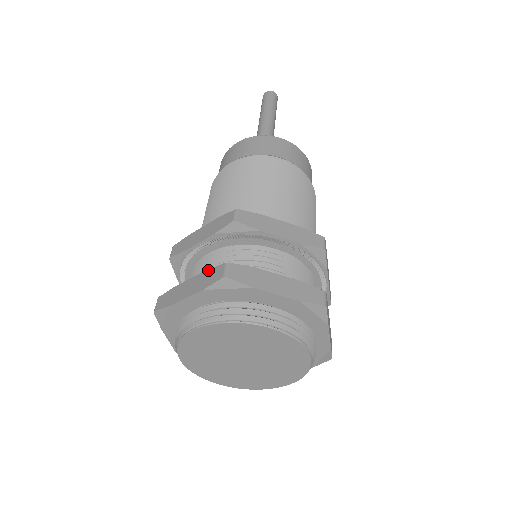
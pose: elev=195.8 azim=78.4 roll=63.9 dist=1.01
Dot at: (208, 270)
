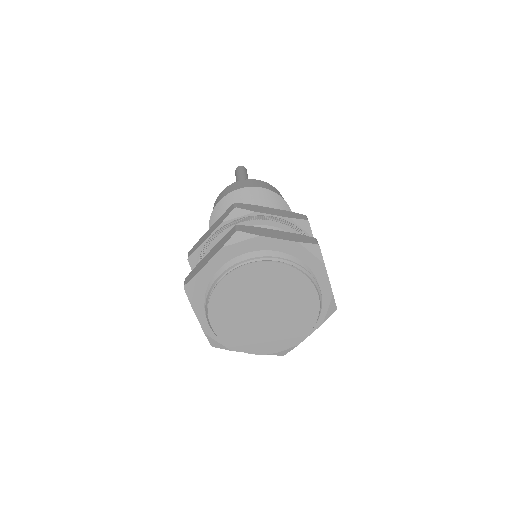
Dot at: (222, 238)
